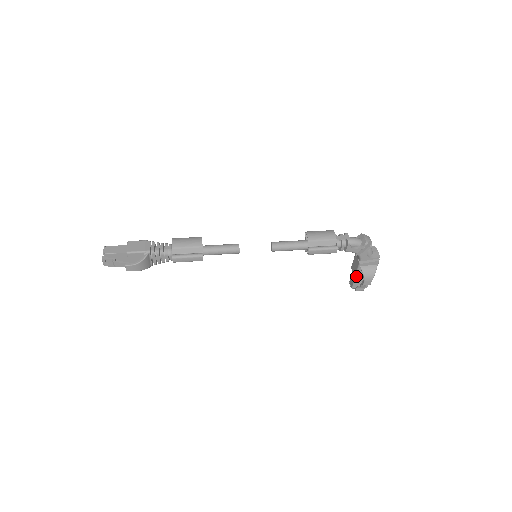
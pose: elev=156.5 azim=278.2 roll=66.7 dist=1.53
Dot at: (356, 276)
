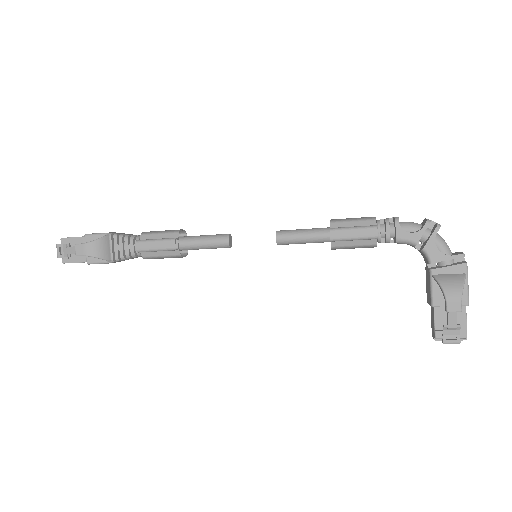
Dot at: (433, 302)
